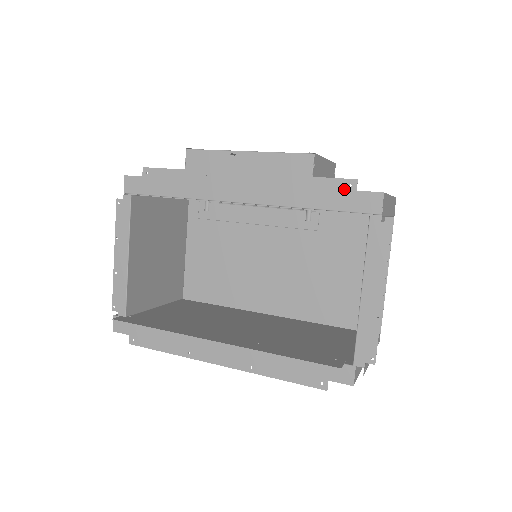
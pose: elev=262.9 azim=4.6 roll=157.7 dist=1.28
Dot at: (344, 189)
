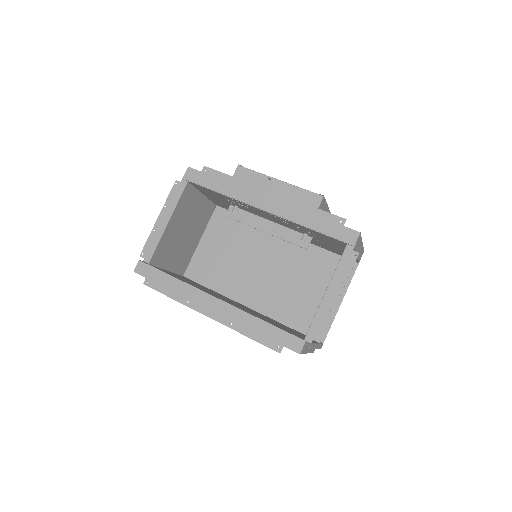
Dot at: (336, 222)
